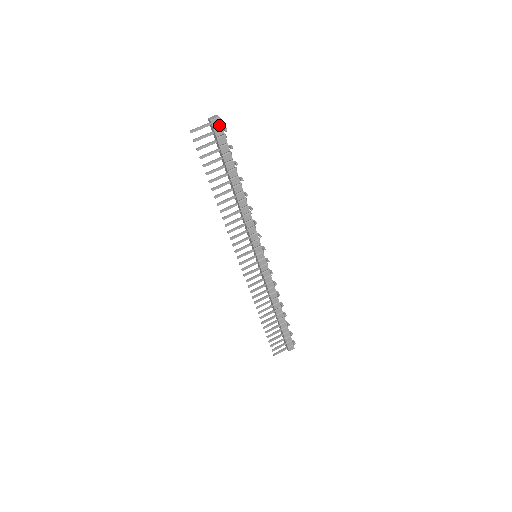
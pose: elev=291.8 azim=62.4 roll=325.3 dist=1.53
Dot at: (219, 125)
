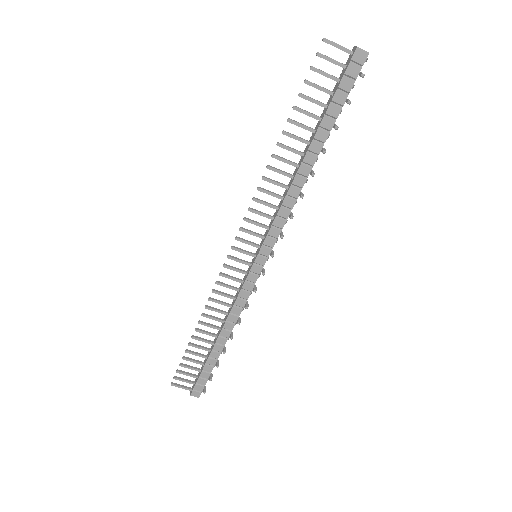
Dot at: (360, 63)
